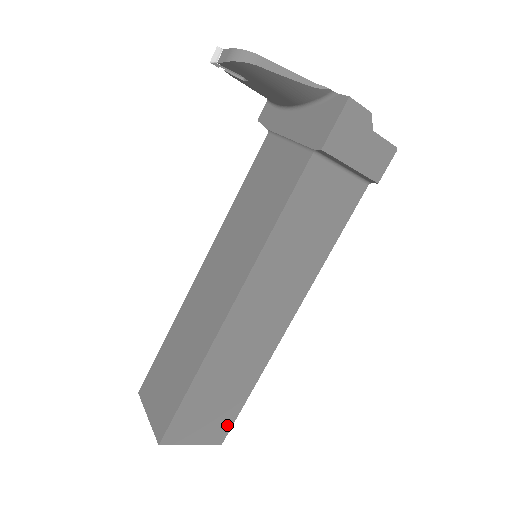
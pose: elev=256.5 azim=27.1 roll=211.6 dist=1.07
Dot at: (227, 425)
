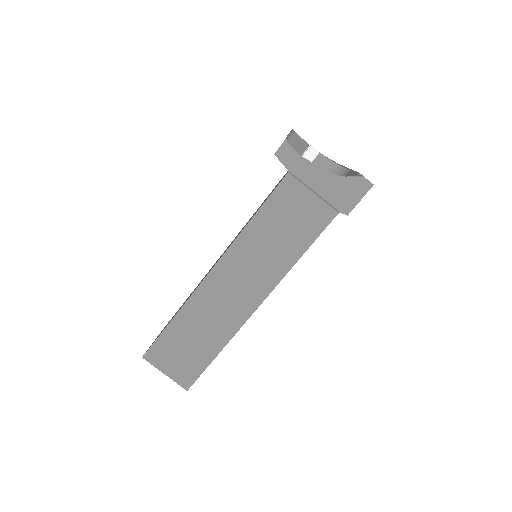
Dot at: occluded
